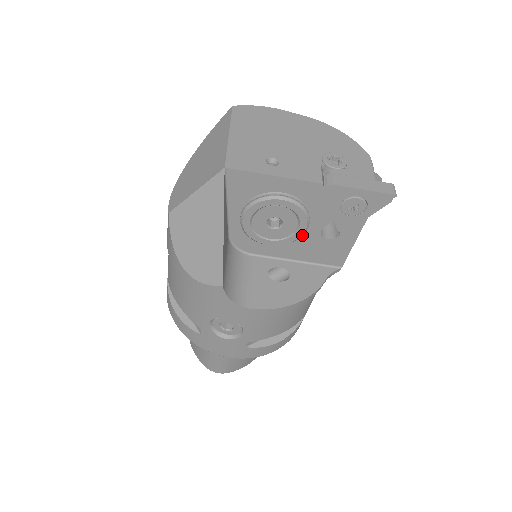
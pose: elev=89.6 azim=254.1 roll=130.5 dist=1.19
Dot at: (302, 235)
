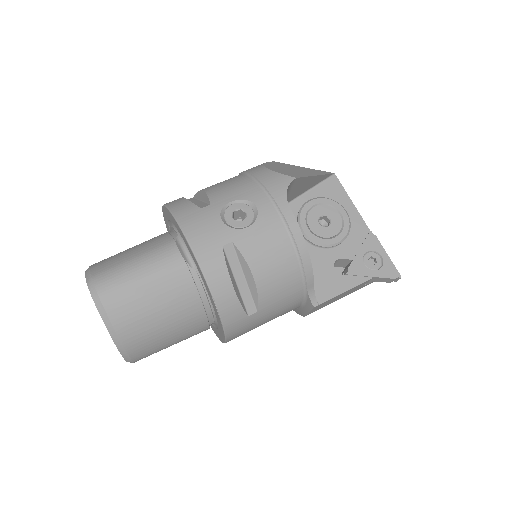
Dot at: (329, 246)
